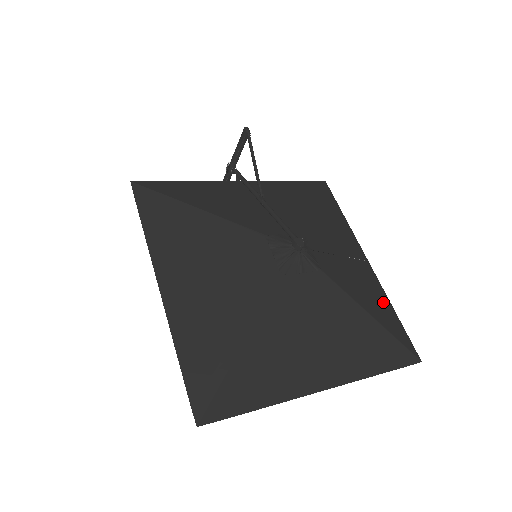
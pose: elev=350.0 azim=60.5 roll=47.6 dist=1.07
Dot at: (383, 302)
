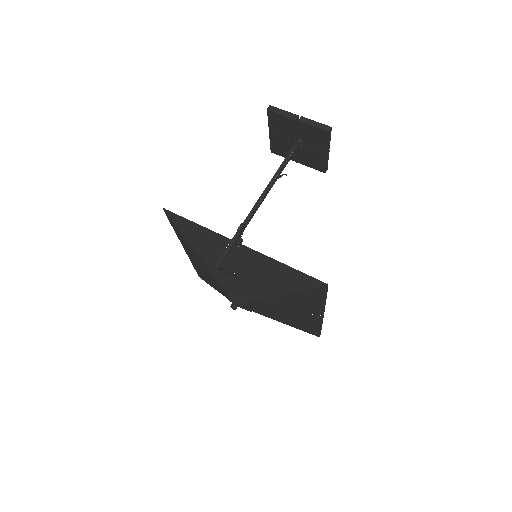
Dot at: (311, 325)
